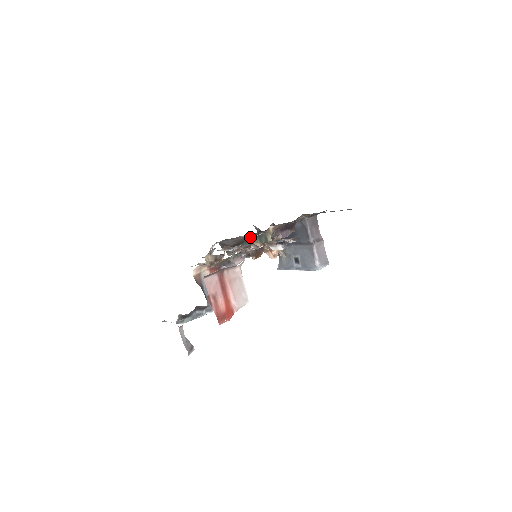
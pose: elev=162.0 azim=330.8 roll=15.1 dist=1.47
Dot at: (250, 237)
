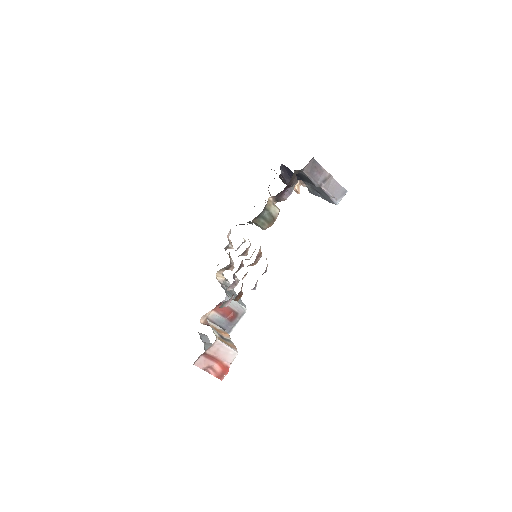
Dot at: (252, 222)
